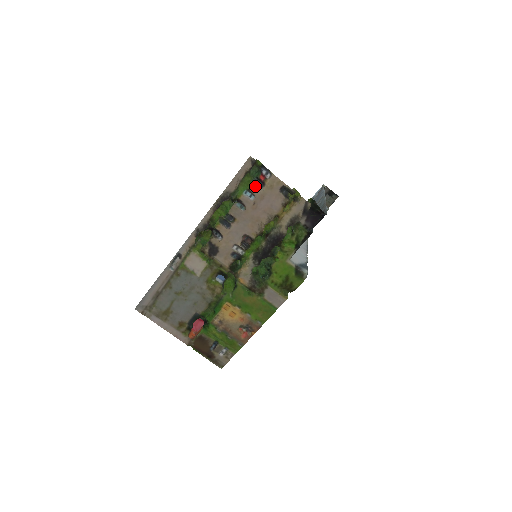
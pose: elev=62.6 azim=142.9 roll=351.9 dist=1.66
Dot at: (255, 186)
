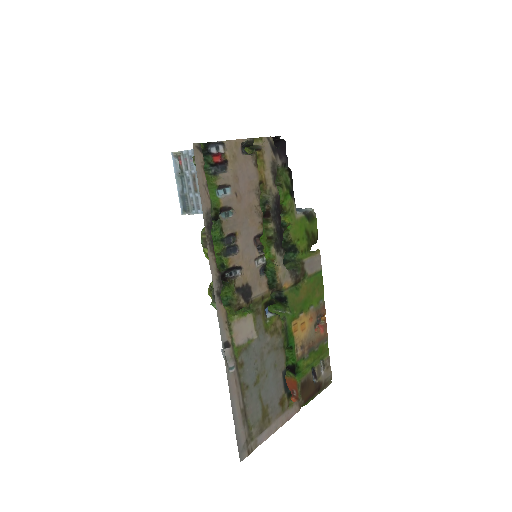
Dot at: (221, 175)
